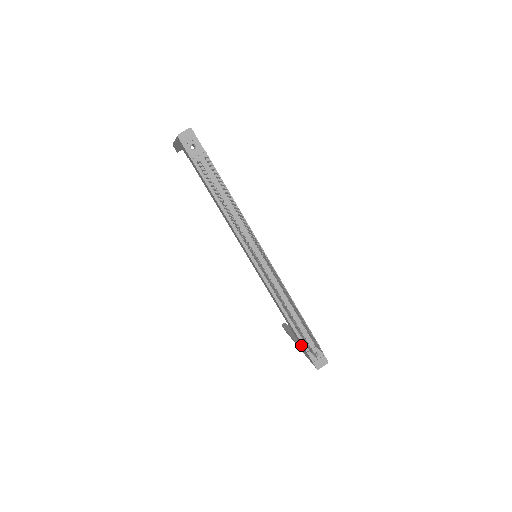
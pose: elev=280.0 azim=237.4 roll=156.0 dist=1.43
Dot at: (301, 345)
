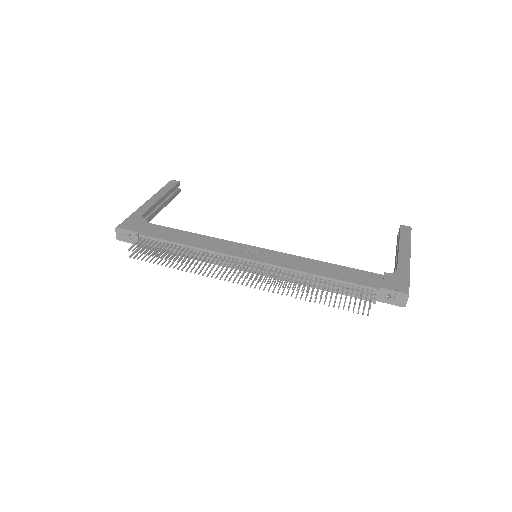
Dot at: occluded
